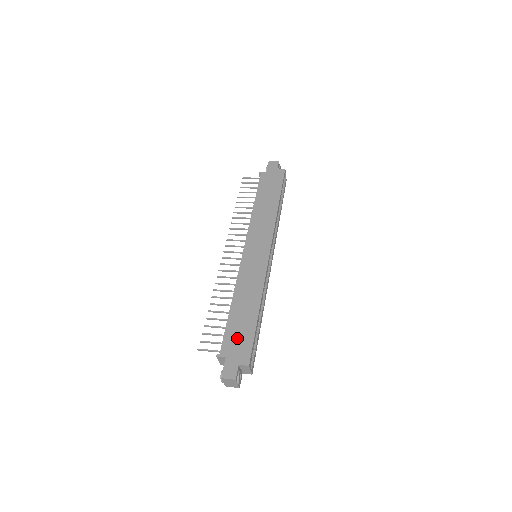
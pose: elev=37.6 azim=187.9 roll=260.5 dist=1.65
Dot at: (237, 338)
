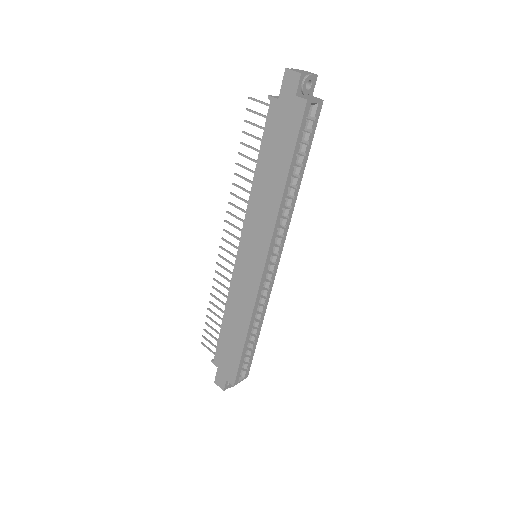
Dot at: (226, 356)
